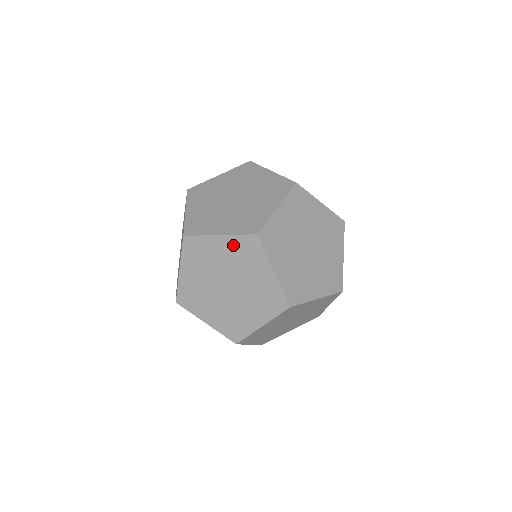
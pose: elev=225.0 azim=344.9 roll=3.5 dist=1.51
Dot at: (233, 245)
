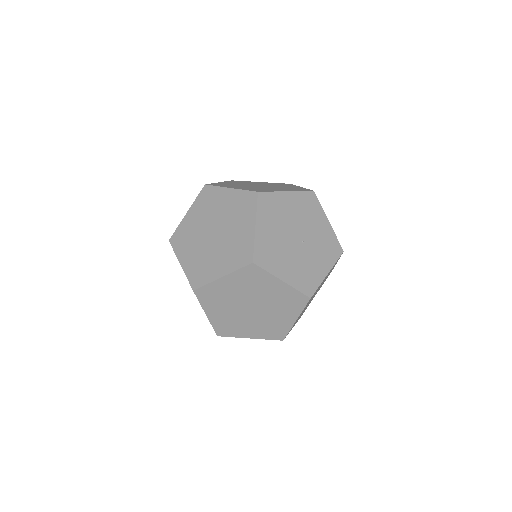
Dot at: (299, 200)
